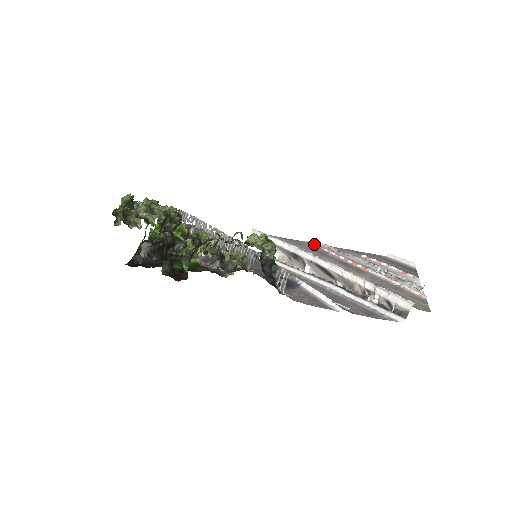
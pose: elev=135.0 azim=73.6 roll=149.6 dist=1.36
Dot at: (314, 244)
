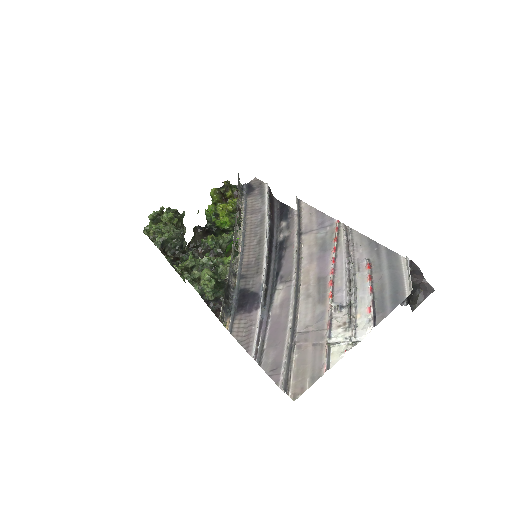
Dot at: (335, 229)
